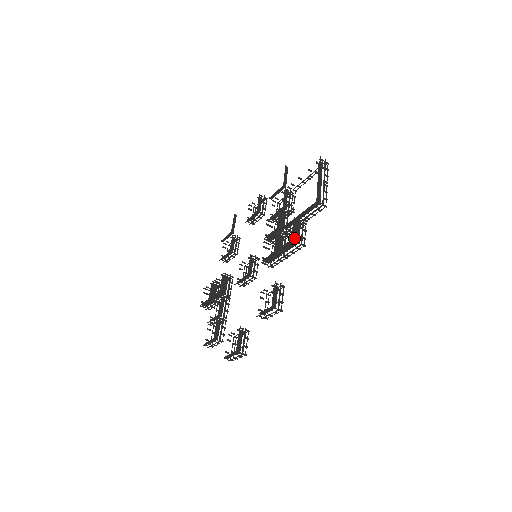
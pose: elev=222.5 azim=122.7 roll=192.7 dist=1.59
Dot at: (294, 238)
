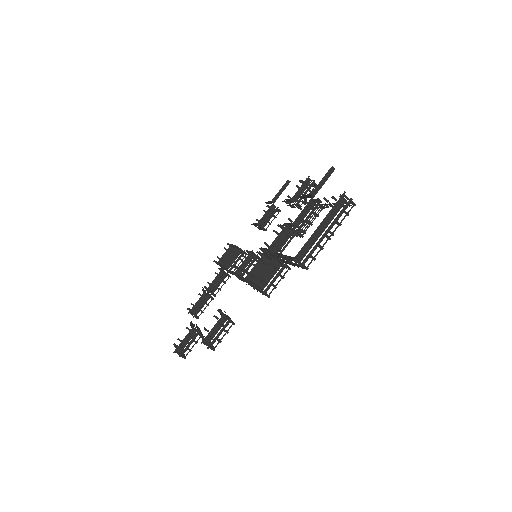
Dot at: (259, 282)
